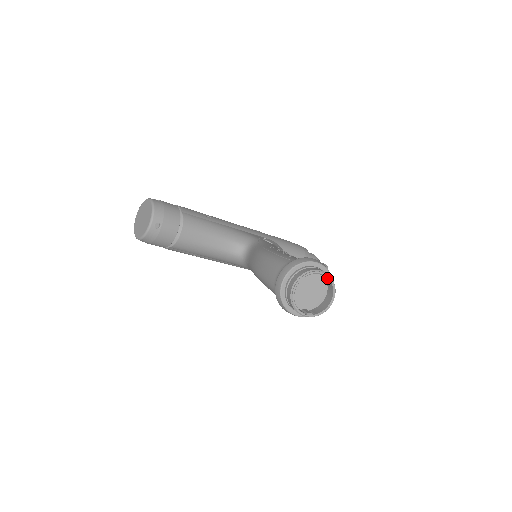
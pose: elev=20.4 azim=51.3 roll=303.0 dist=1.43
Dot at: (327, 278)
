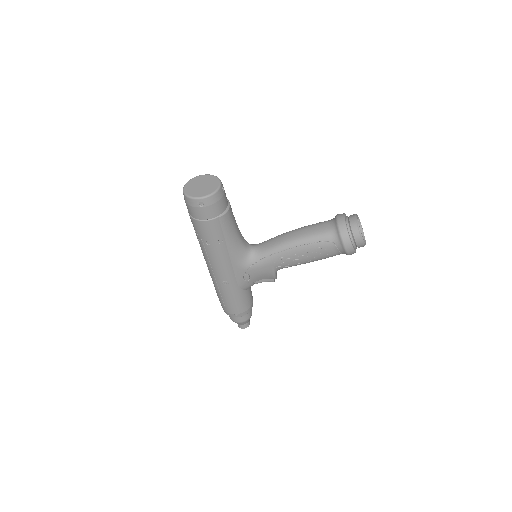
Dot at: occluded
